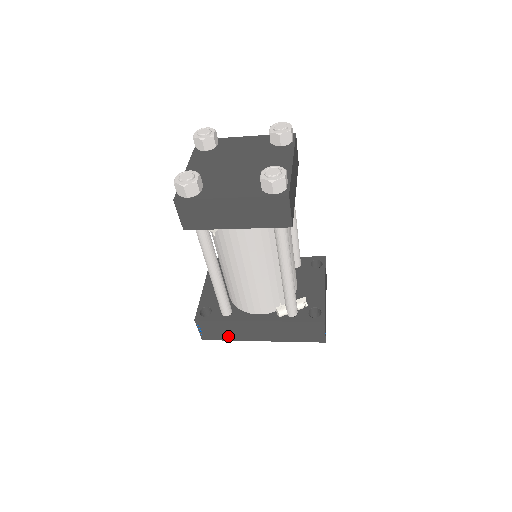
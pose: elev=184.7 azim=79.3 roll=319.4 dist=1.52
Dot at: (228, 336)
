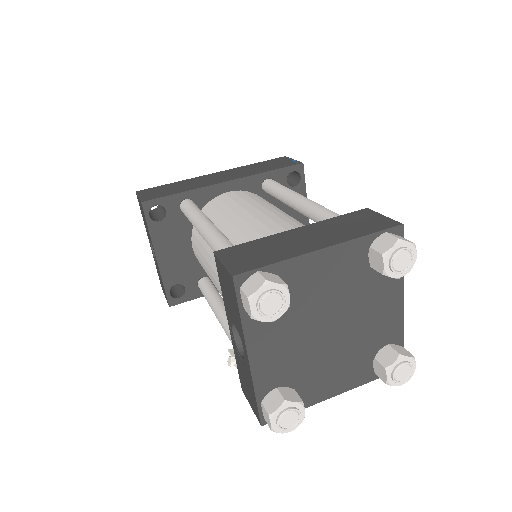
Dot at: occluded
